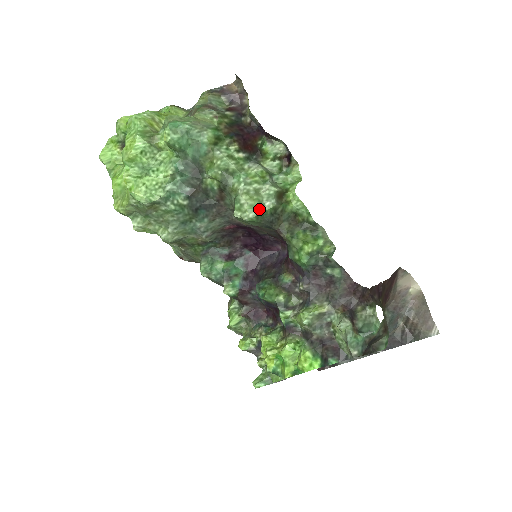
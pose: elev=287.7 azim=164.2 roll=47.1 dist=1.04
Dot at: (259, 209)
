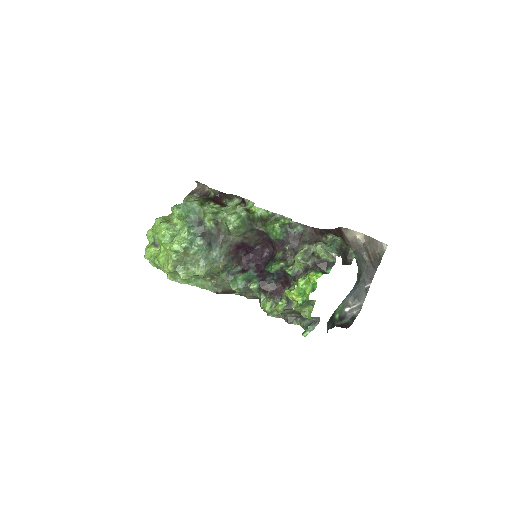
Dot at: (240, 218)
